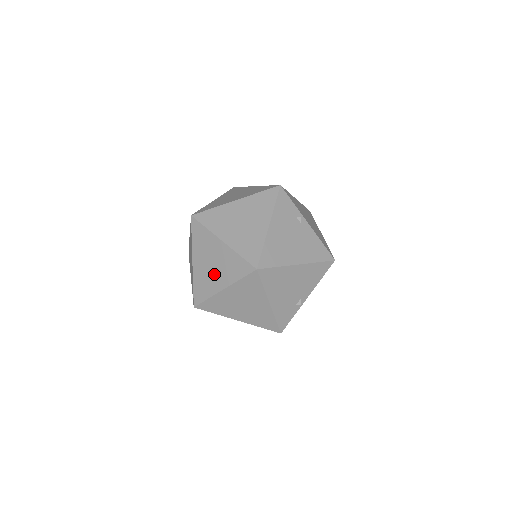
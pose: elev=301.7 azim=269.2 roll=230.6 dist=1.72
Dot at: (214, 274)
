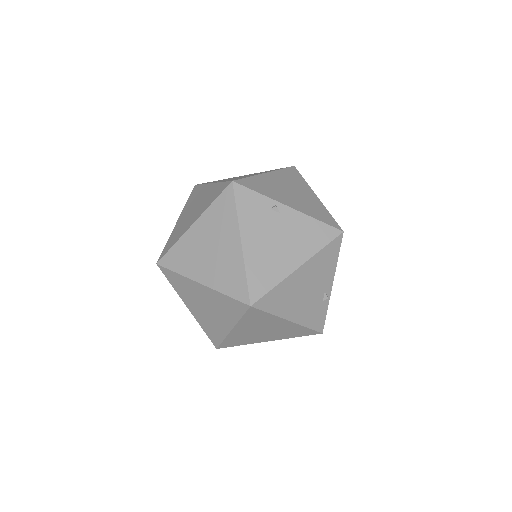
Dot at: (214, 317)
